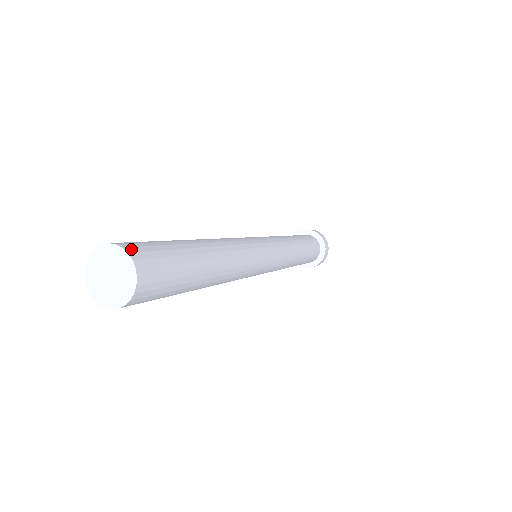
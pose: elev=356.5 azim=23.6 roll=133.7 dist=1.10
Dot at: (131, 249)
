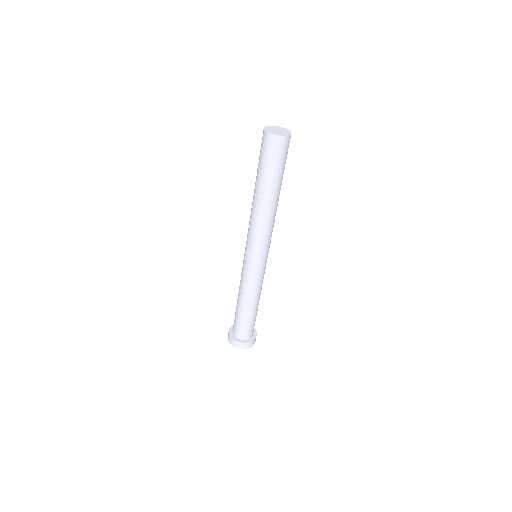
Dot at: occluded
